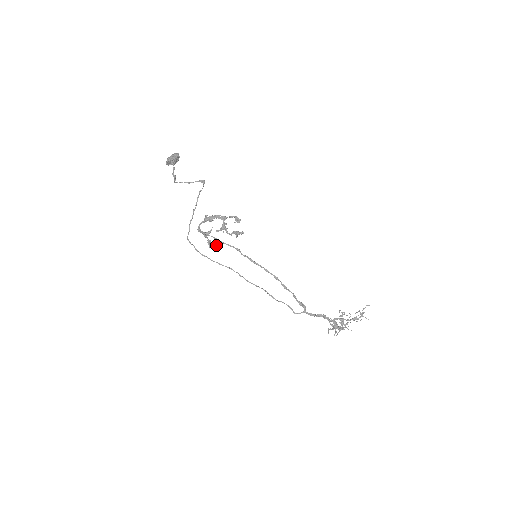
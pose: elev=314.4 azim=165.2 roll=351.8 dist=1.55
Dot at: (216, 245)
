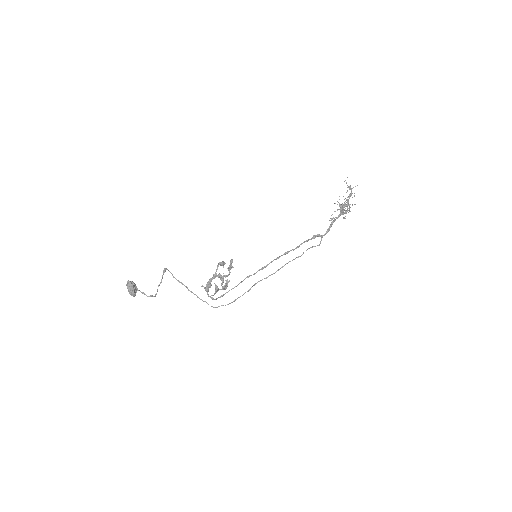
Dot at: (227, 282)
